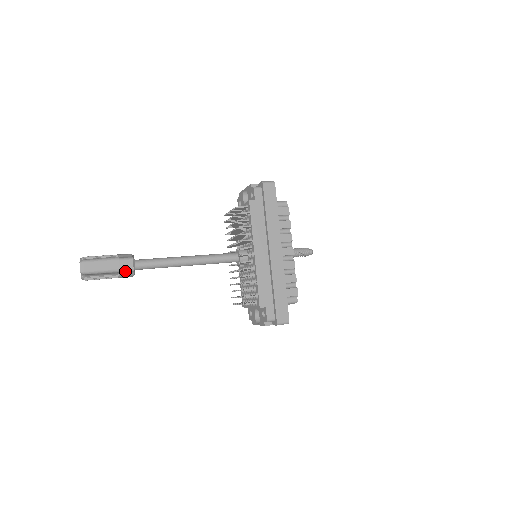
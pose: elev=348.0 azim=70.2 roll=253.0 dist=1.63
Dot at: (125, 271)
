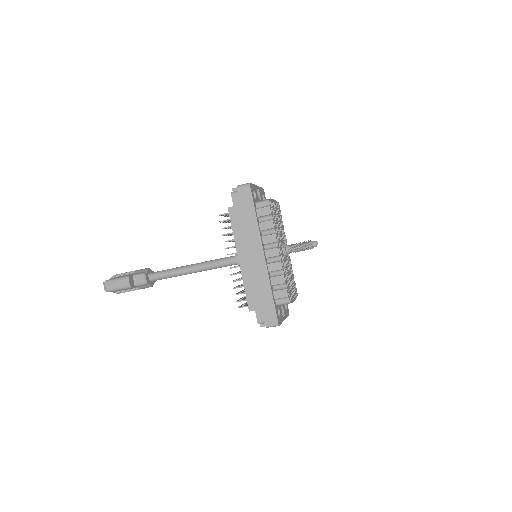
Dot at: (139, 285)
